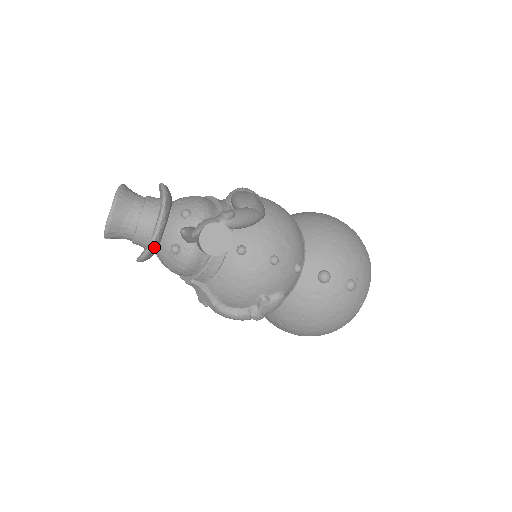
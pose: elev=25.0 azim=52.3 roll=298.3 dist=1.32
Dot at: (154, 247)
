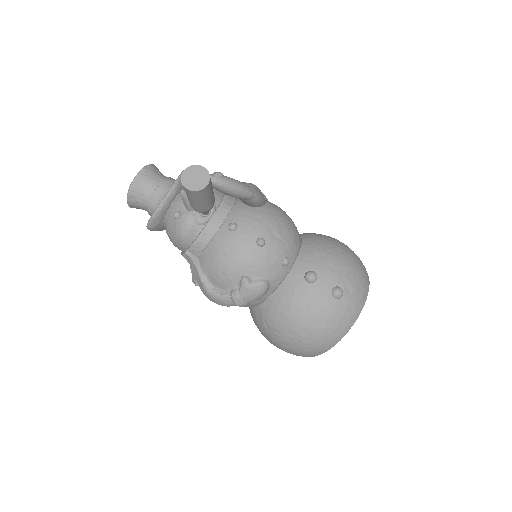
Dot at: (161, 211)
